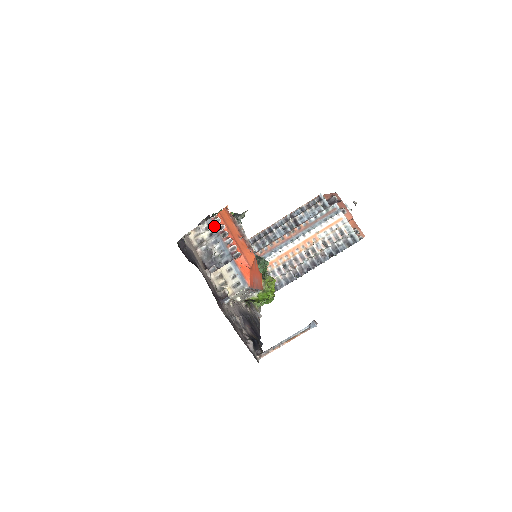
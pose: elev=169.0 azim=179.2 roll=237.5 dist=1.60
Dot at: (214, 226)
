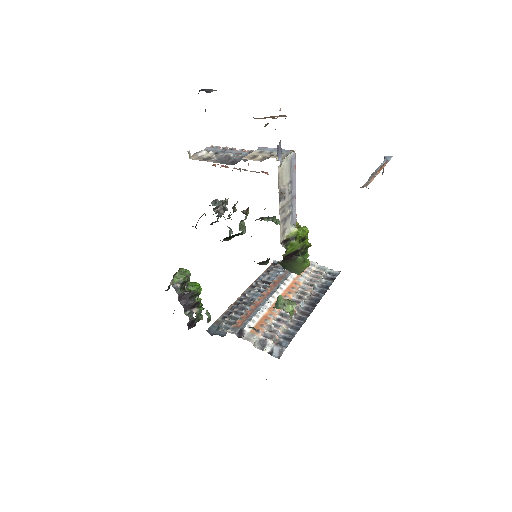
Dot at: (215, 148)
